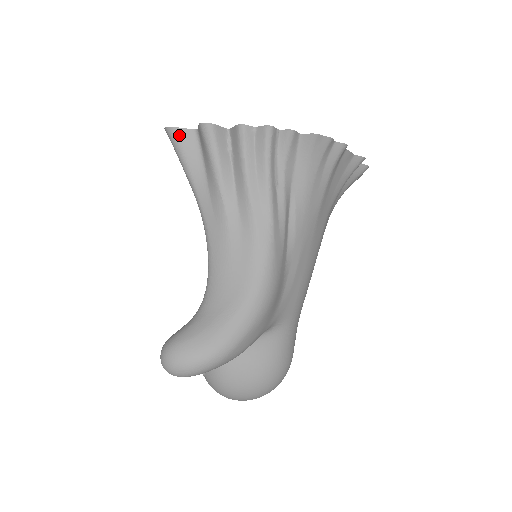
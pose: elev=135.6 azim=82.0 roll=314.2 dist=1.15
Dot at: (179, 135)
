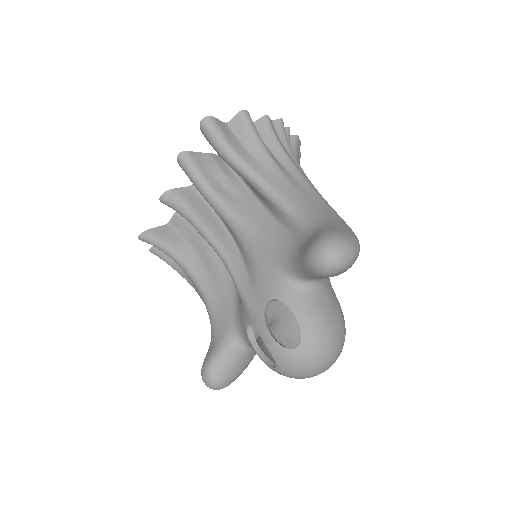
Dot at: (218, 123)
